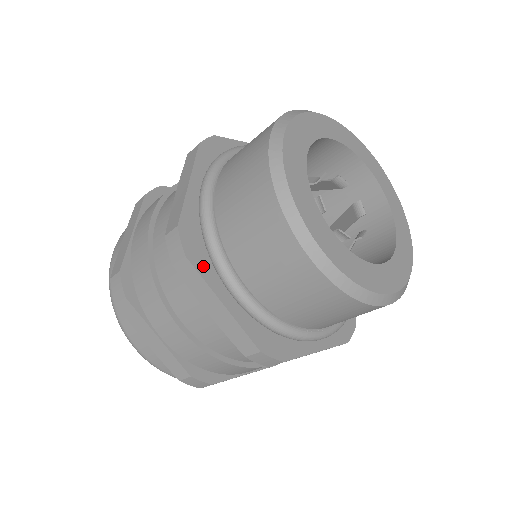
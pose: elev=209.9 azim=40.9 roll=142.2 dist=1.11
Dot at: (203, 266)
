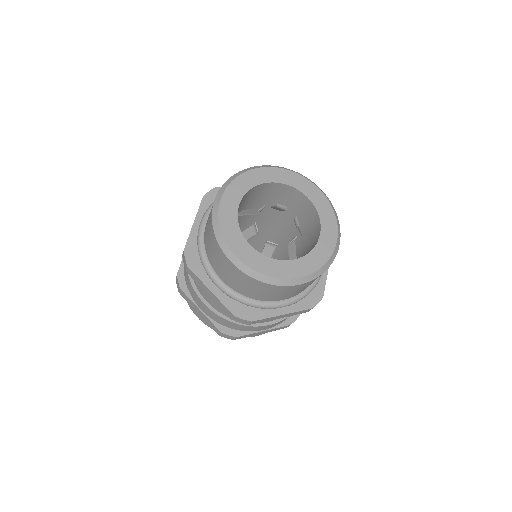
Dot at: (260, 314)
